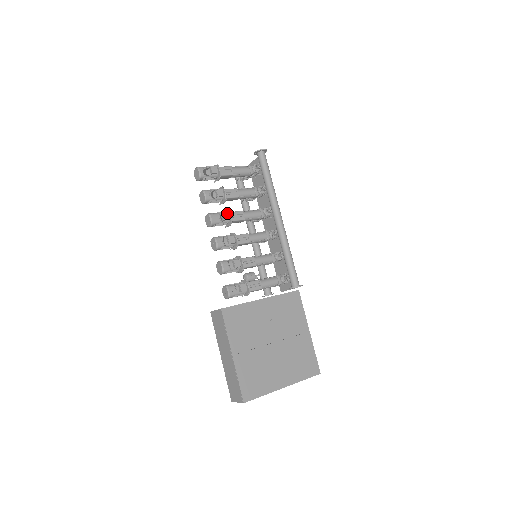
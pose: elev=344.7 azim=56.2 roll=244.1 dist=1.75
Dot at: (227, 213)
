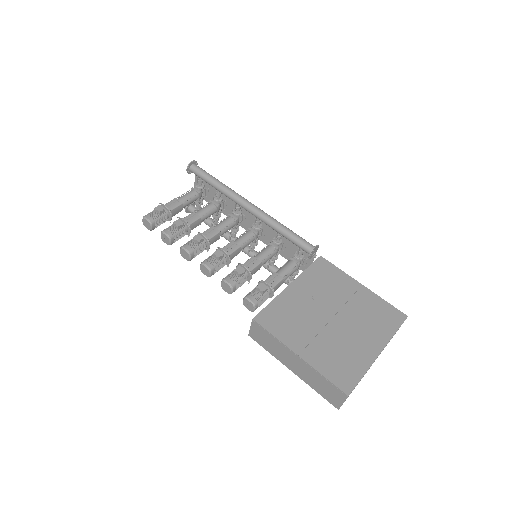
Dot at: (197, 235)
